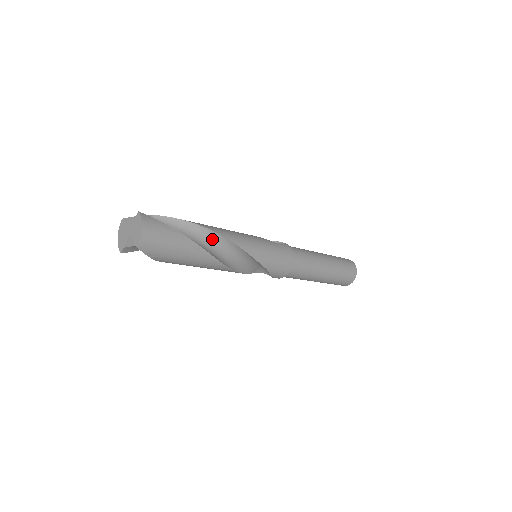
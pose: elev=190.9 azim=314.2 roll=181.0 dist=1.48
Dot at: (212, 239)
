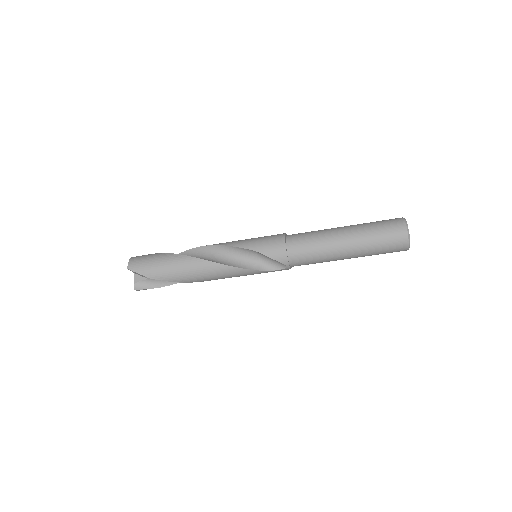
Dot at: (197, 254)
